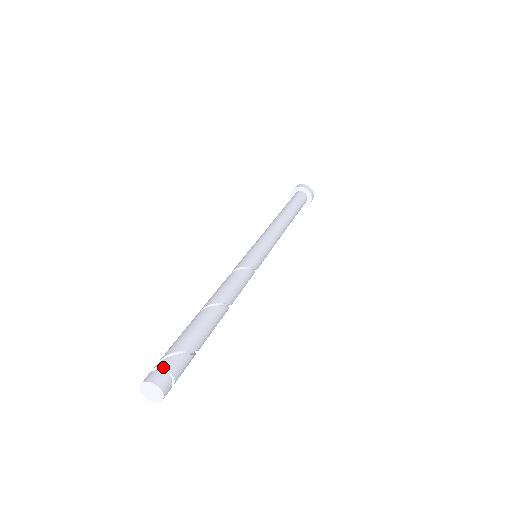
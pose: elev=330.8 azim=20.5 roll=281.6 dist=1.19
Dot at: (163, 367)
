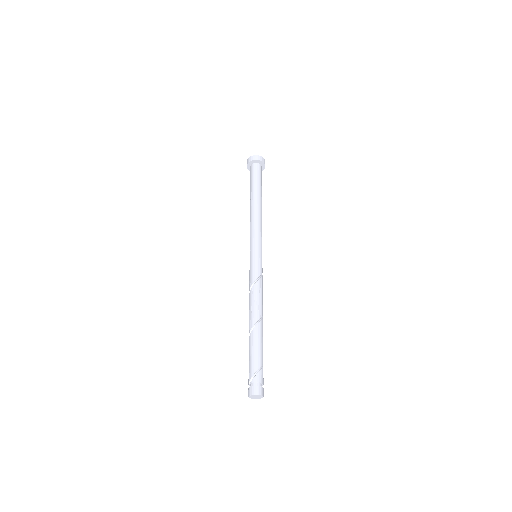
Dot at: (259, 382)
